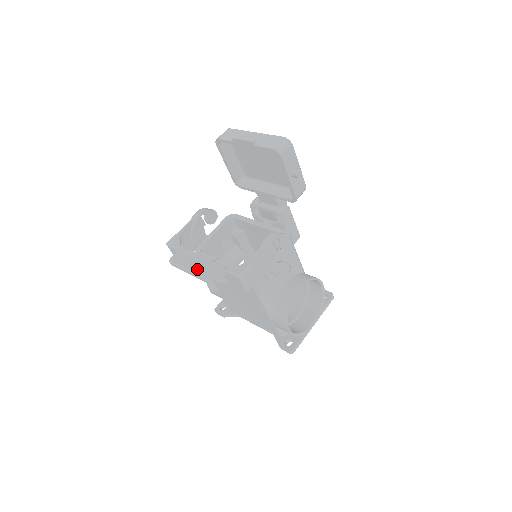
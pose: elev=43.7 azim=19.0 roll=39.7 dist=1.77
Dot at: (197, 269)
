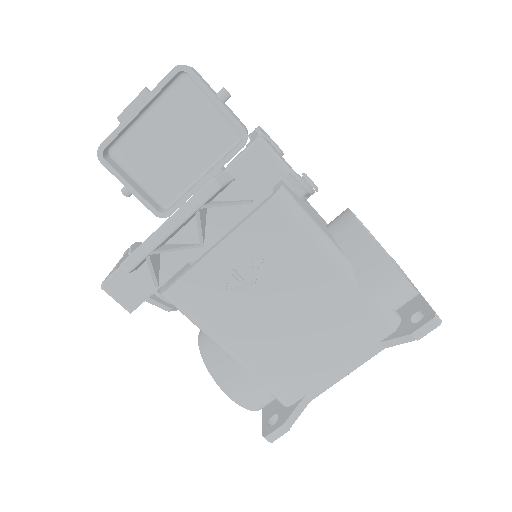
Dot at: (180, 207)
